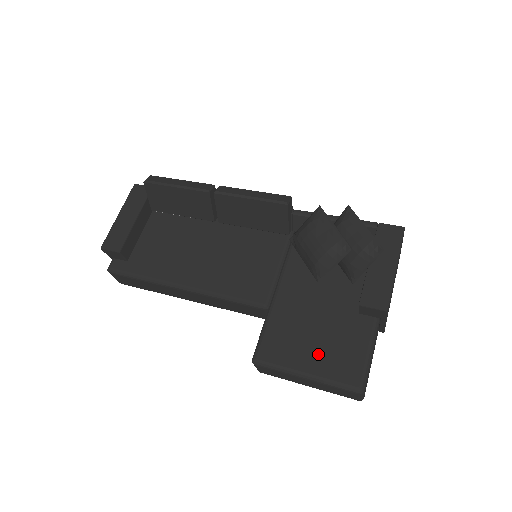
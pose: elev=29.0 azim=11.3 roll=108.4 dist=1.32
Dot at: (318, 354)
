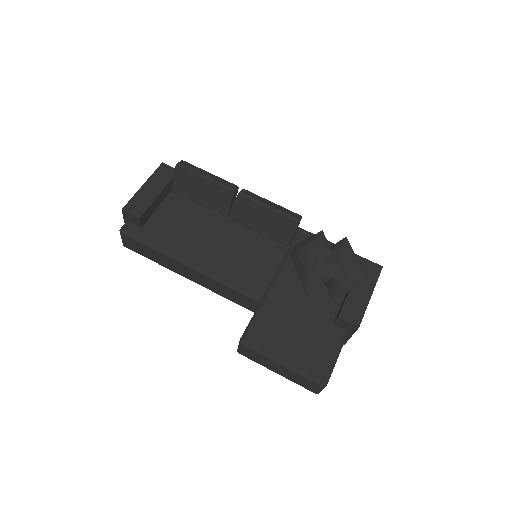
Dot at: (296, 348)
